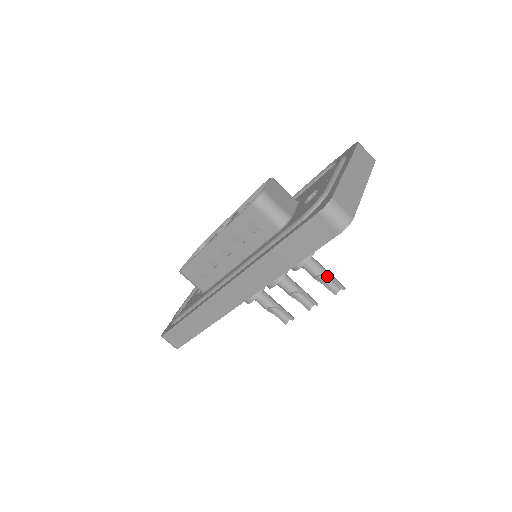
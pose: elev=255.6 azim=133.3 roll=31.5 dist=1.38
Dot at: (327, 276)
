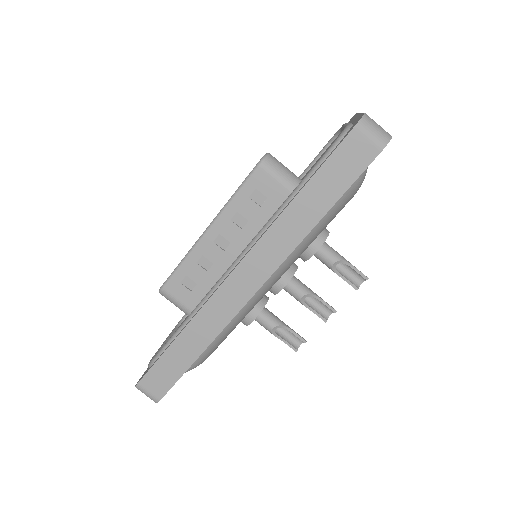
Dot at: (346, 263)
